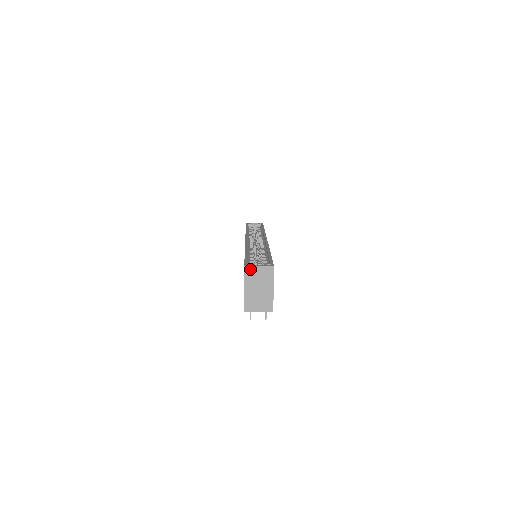
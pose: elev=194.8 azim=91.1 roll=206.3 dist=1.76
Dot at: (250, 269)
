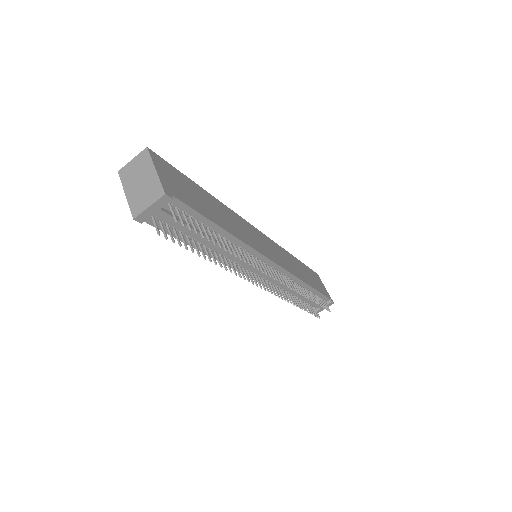
Dot at: (124, 170)
